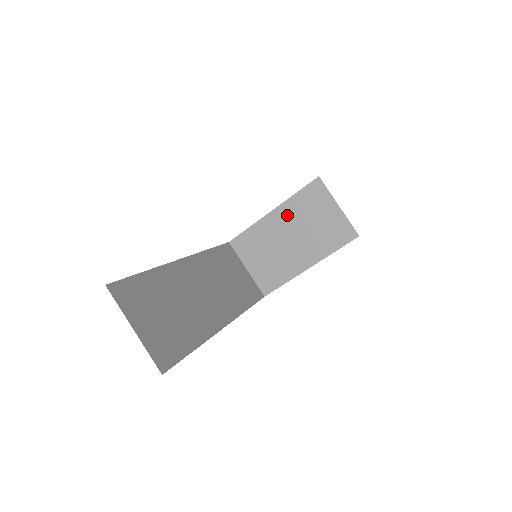
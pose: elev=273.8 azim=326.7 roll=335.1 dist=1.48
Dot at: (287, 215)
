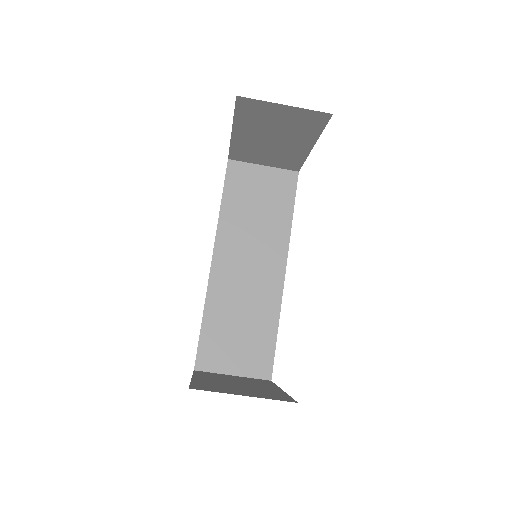
Dot at: (248, 129)
